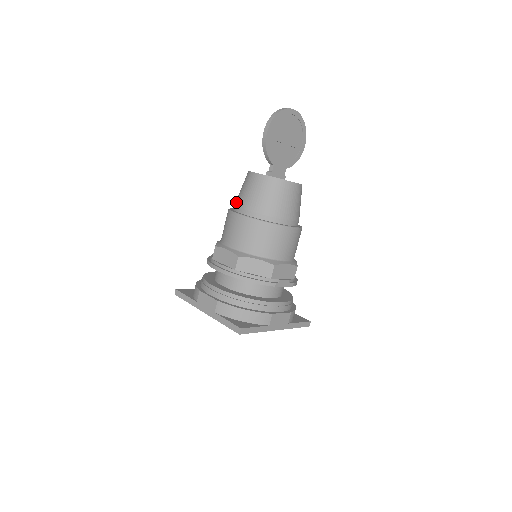
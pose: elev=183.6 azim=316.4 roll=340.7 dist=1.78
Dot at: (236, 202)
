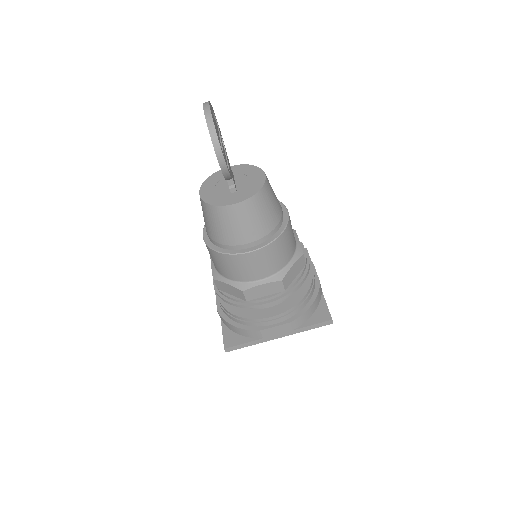
Dot at: (227, 242)
